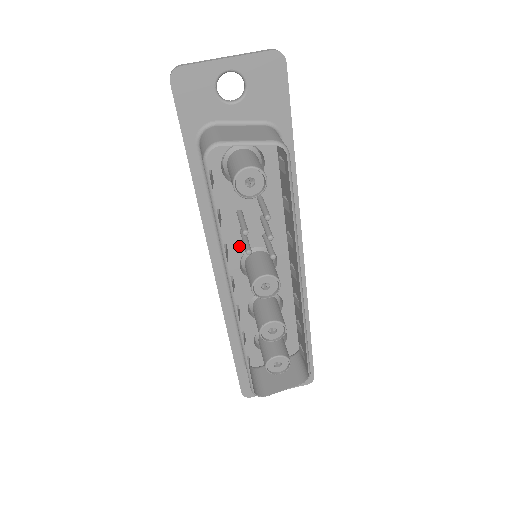
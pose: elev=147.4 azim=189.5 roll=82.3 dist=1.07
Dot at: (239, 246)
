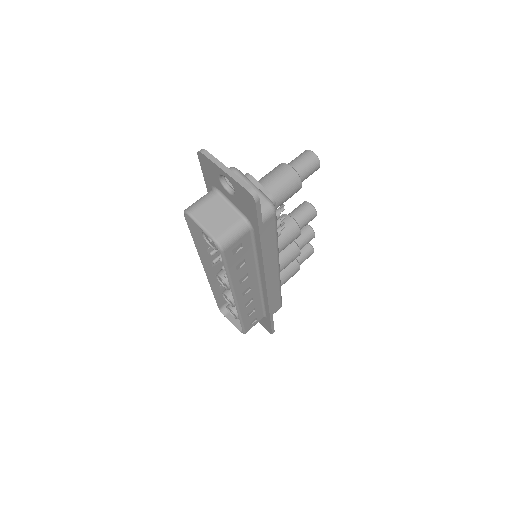
Dot at: occluded
